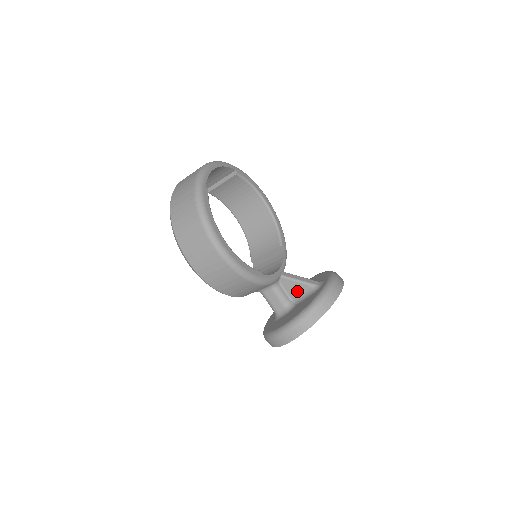
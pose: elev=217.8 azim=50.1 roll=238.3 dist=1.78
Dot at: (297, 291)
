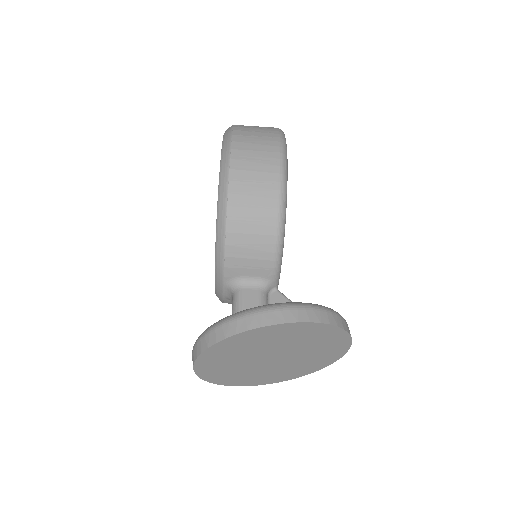
Dot at: occluded
